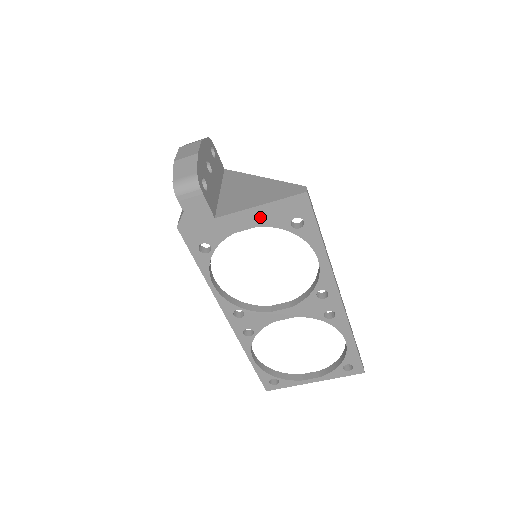
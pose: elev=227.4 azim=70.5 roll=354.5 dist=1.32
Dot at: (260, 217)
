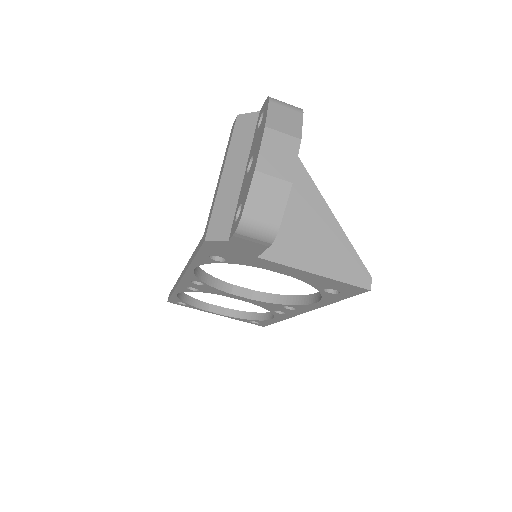
Dot at: (304, 276)
